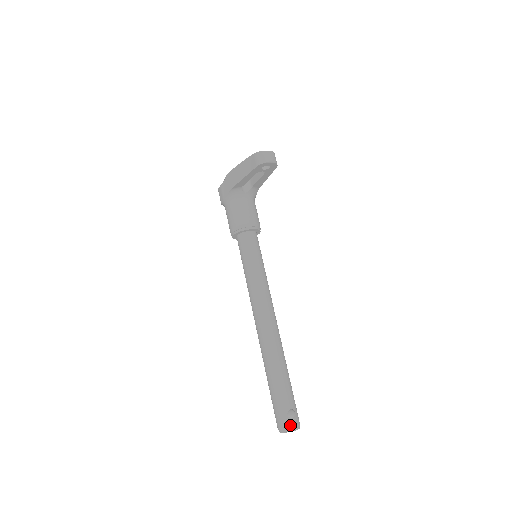
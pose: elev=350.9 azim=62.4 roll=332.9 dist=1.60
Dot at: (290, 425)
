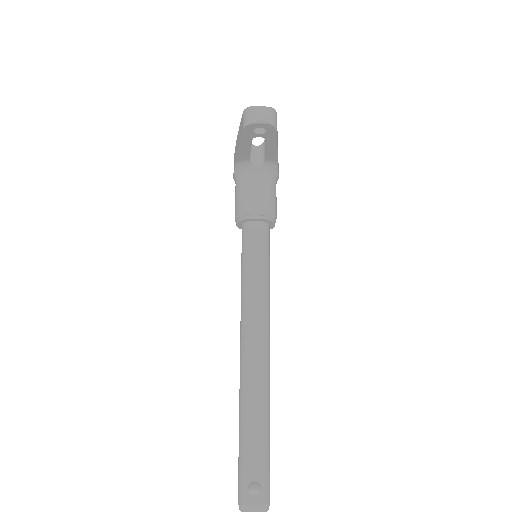
Dot at: (249, 504)
